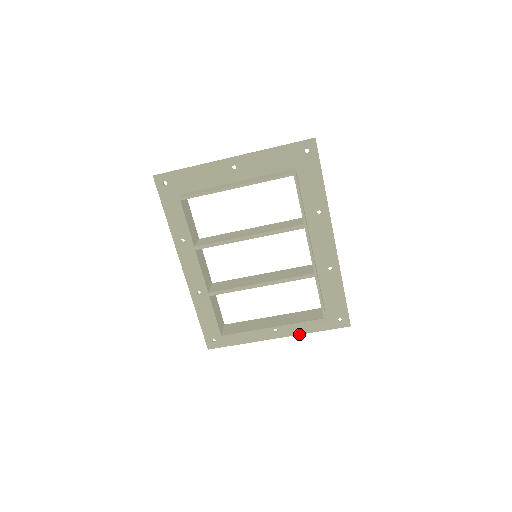
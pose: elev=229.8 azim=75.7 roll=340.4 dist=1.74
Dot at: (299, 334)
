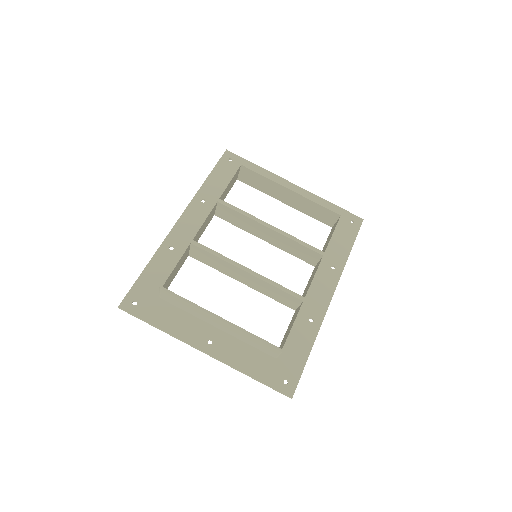
Dot at: (231, 365)
